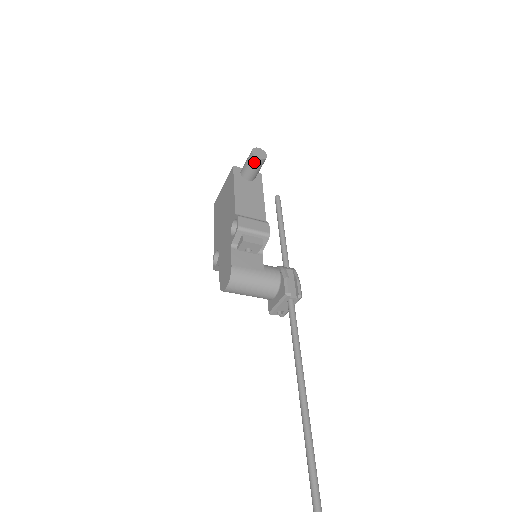
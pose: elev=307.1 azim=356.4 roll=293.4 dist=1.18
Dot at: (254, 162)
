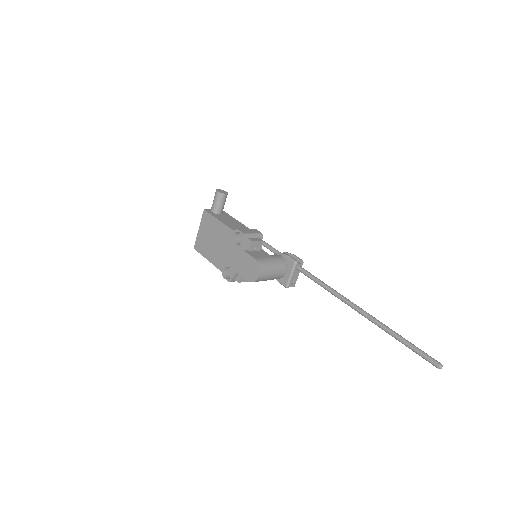
Dot at: (222, 198)
